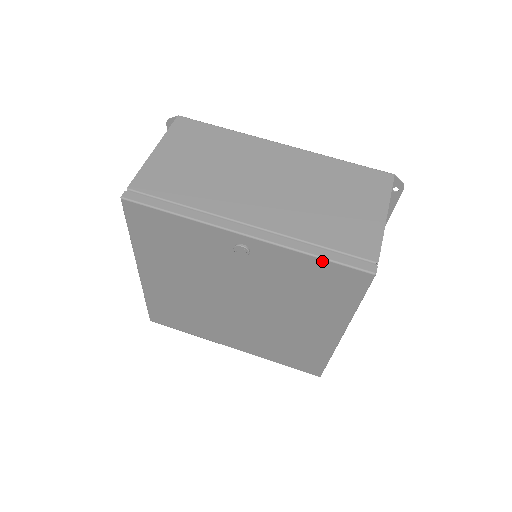
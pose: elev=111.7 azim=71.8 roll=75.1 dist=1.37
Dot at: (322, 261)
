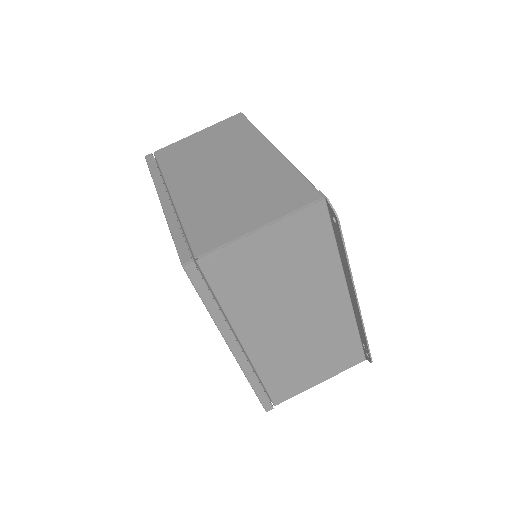
Dot at: (173, 239)
